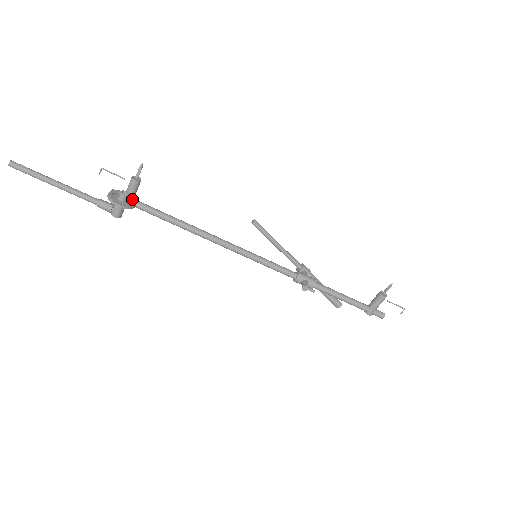
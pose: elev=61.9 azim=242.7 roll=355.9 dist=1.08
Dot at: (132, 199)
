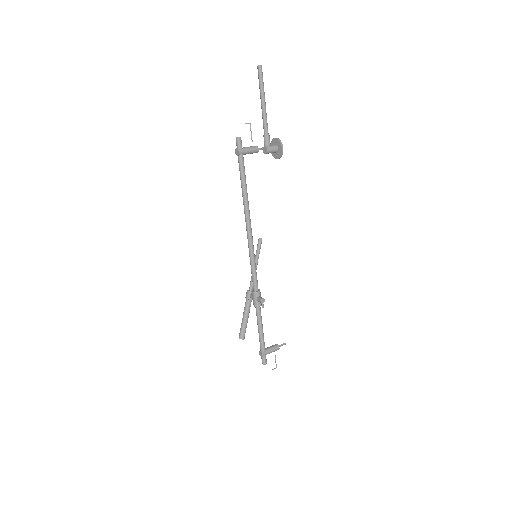
Dot at: (275, 154)
